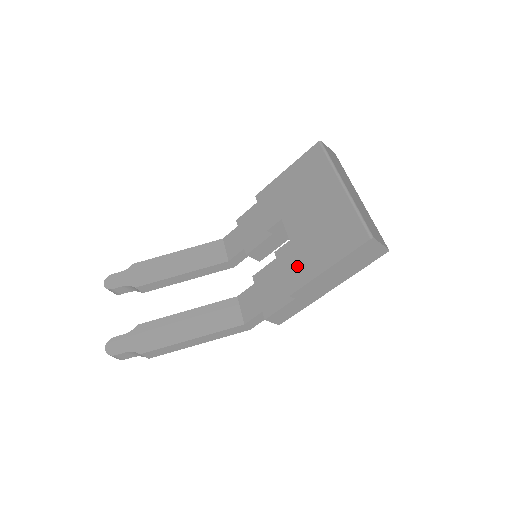
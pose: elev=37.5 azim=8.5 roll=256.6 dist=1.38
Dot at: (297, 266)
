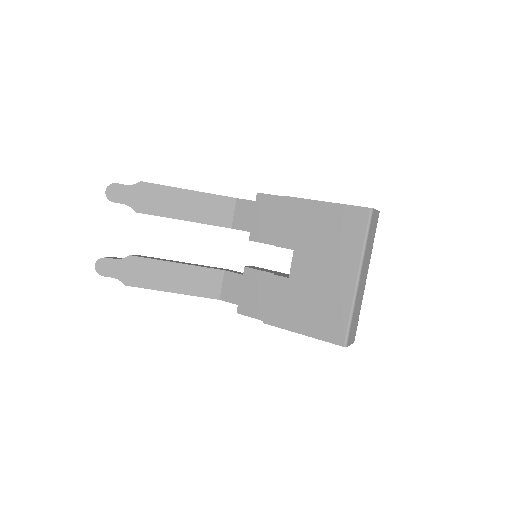
Dot at: (282, 307)
